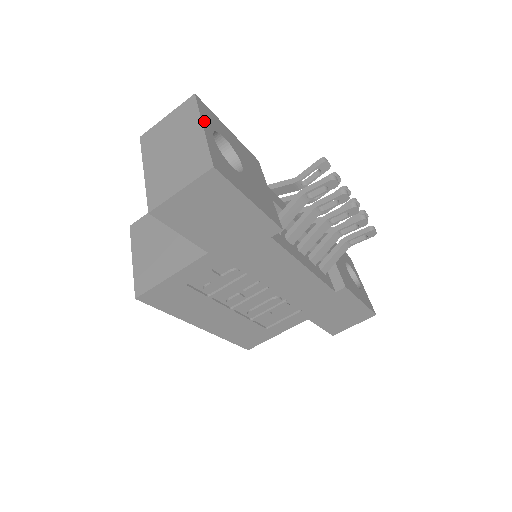
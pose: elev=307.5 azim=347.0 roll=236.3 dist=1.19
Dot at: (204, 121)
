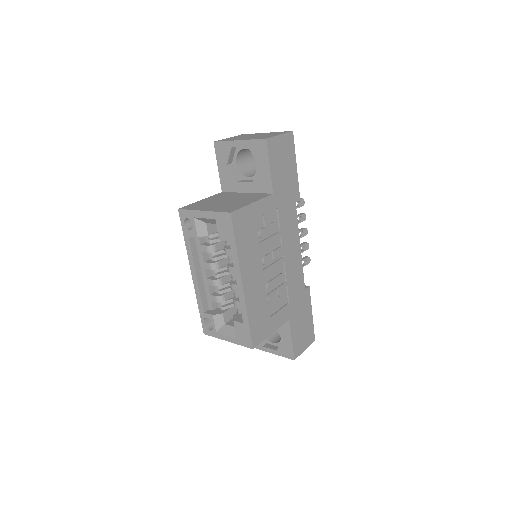
Dot at: occluded
